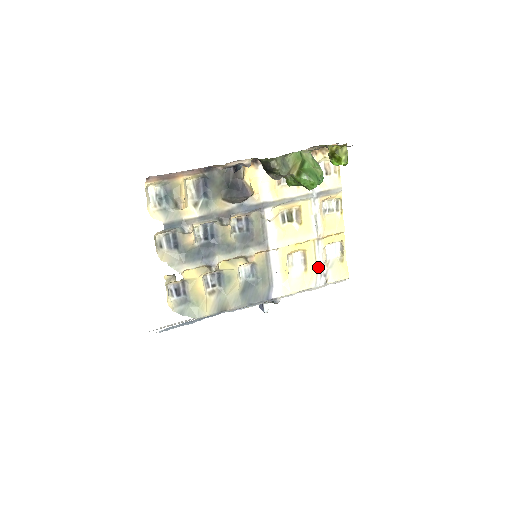
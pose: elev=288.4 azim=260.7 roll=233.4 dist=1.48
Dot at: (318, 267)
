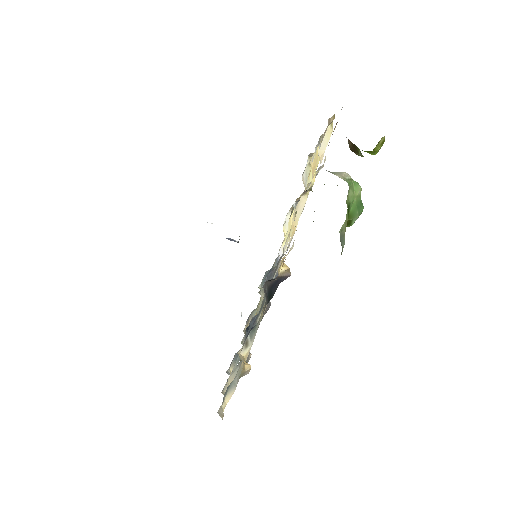
Dot at: occluded
